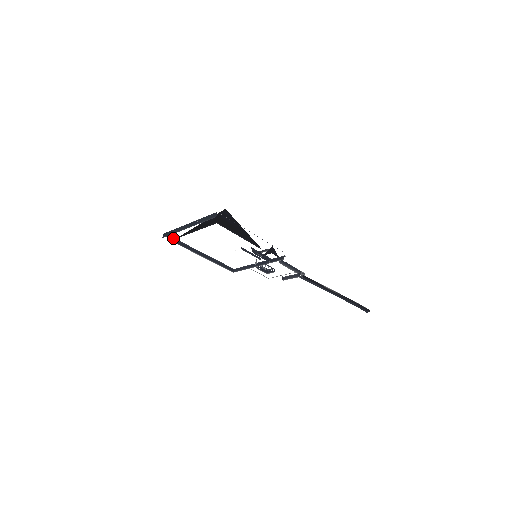
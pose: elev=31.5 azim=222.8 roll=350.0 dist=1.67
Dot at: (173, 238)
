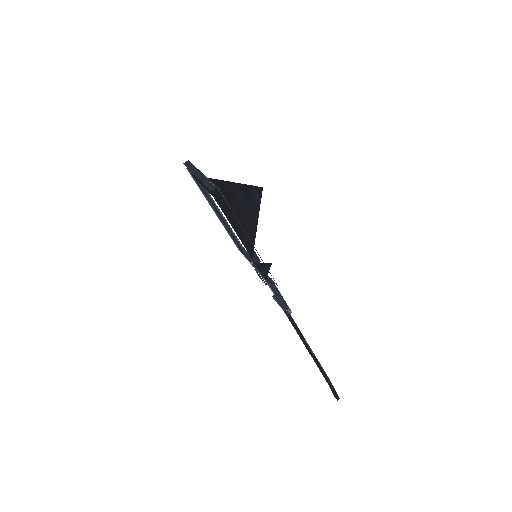
Dot at: occluded
